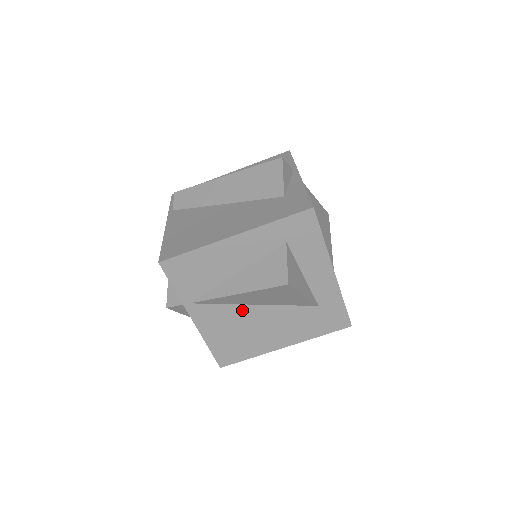
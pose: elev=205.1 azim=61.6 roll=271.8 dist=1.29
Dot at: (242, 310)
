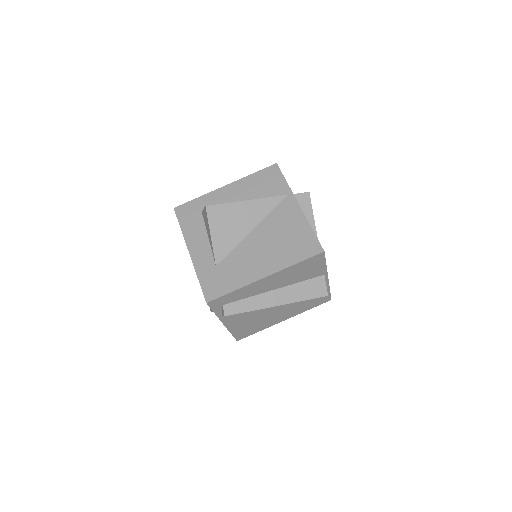
Dot at: occluded
